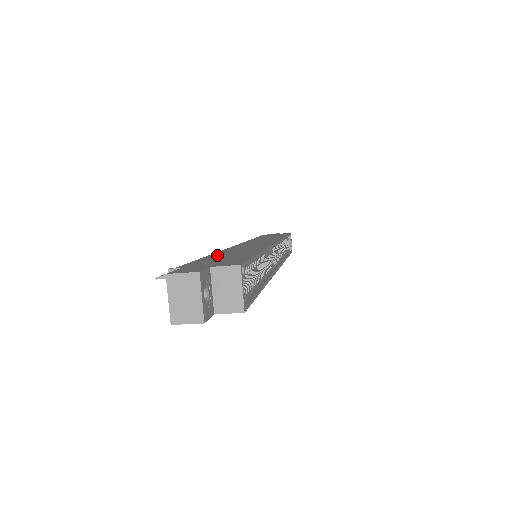
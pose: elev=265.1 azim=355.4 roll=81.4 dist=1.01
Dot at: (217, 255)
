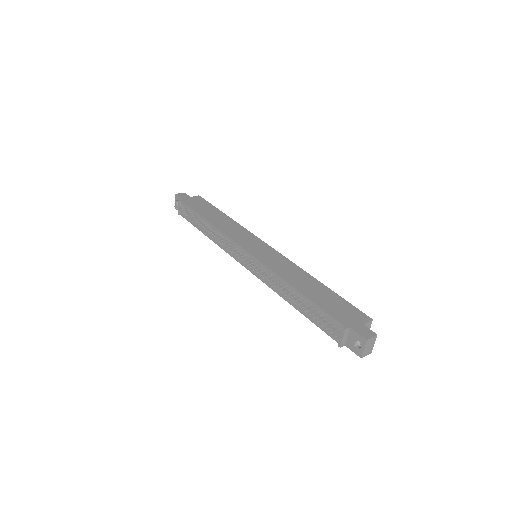
Dot at: (309, 293)
